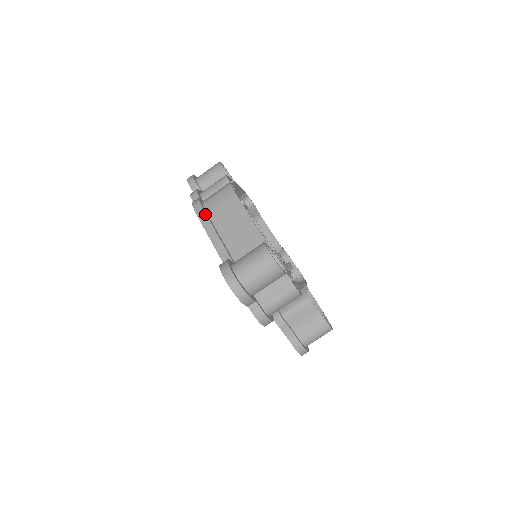
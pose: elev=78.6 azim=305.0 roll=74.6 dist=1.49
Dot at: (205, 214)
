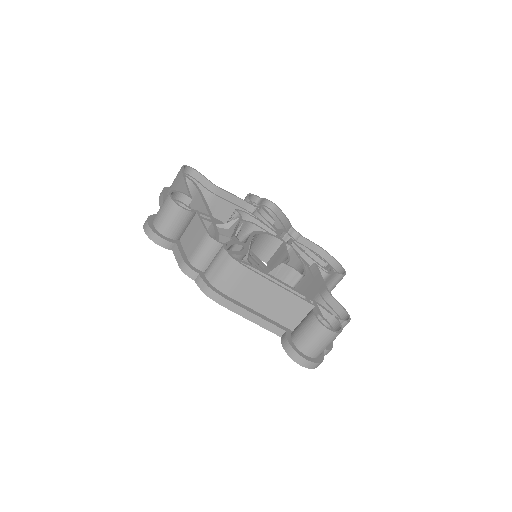
Dot at: (229, 301)
